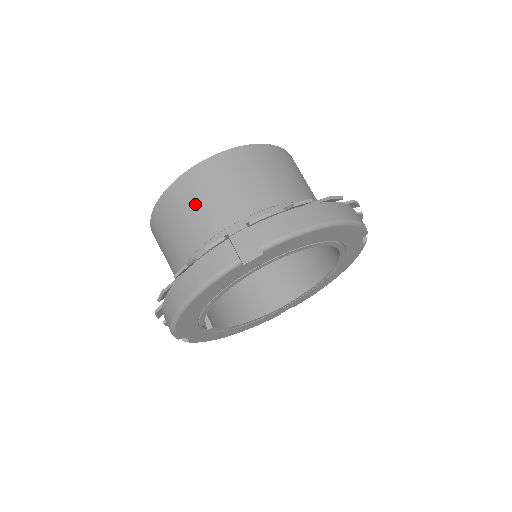
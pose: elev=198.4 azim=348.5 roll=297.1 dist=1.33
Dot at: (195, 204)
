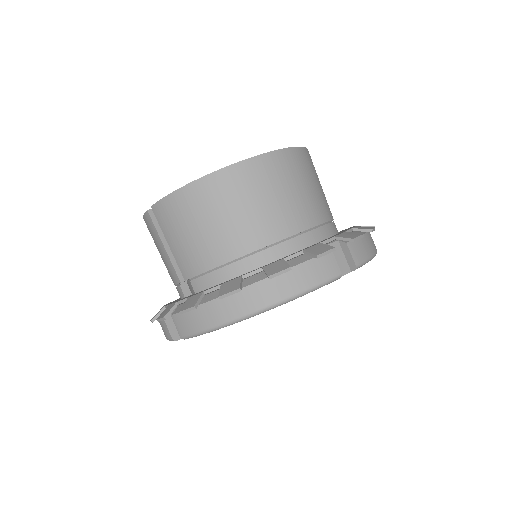
Dot at: (269, 195)
